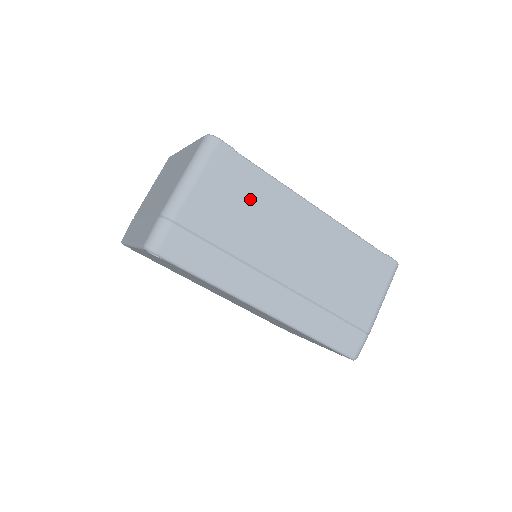
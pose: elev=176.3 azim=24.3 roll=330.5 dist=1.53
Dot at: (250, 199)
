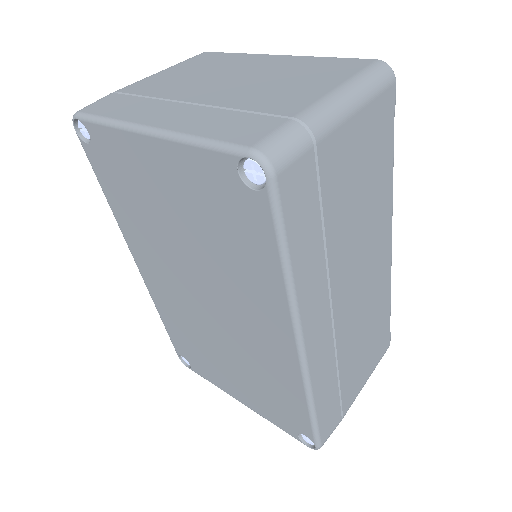
Dot at: (371, 184)
